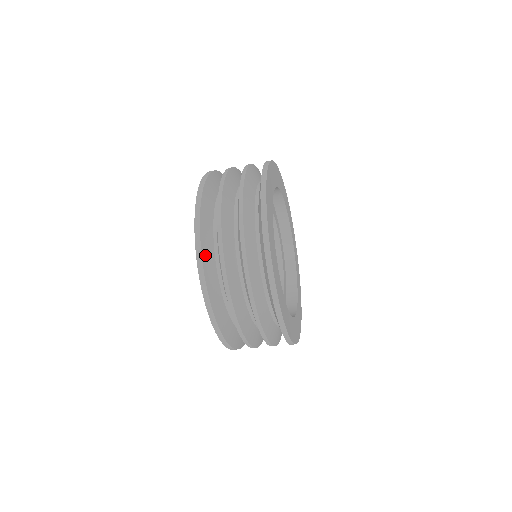
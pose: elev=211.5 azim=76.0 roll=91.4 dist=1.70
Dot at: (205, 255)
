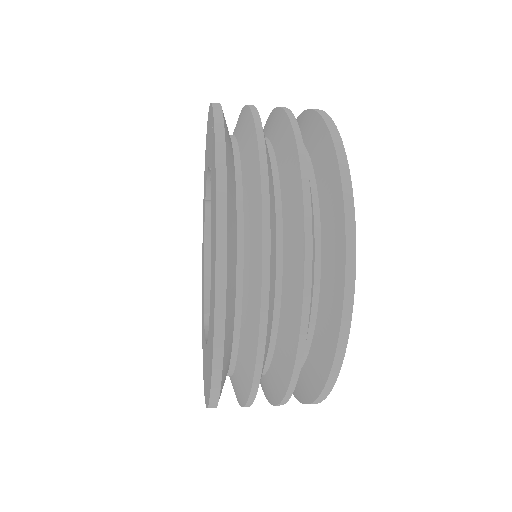
Dot at: (228, 164)
